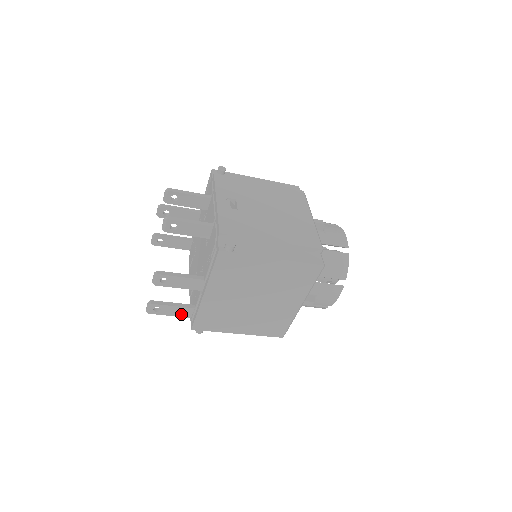
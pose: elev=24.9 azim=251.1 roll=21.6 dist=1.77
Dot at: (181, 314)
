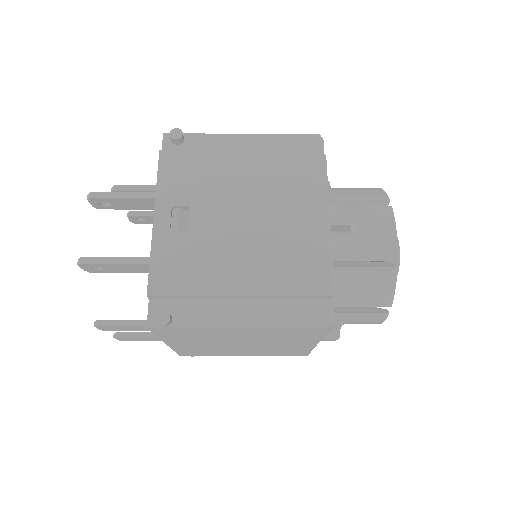
Dot at: occluded
